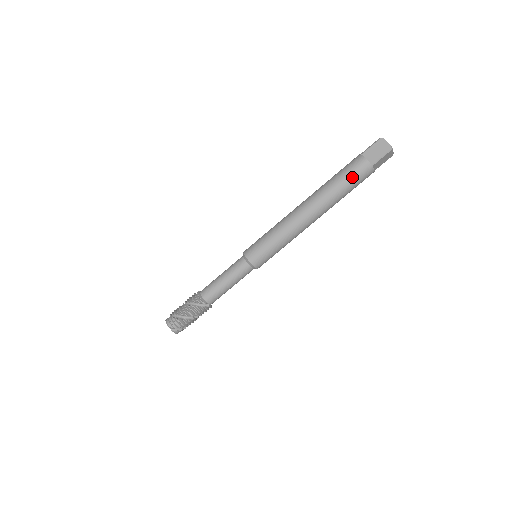
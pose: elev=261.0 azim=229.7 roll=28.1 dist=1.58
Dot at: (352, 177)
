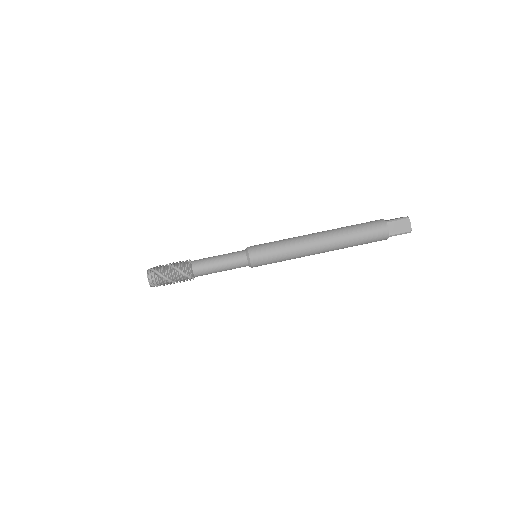
Dot at: (370, 238)
